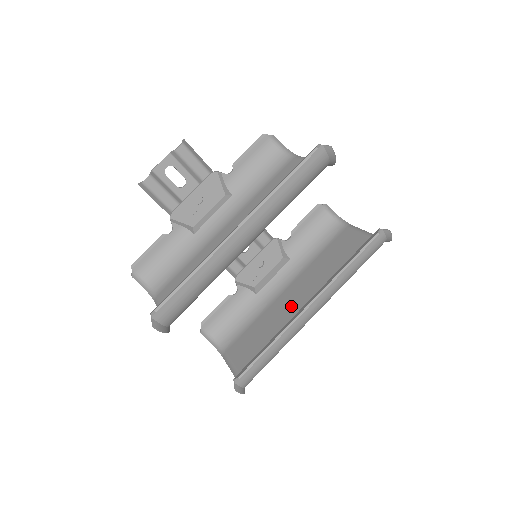
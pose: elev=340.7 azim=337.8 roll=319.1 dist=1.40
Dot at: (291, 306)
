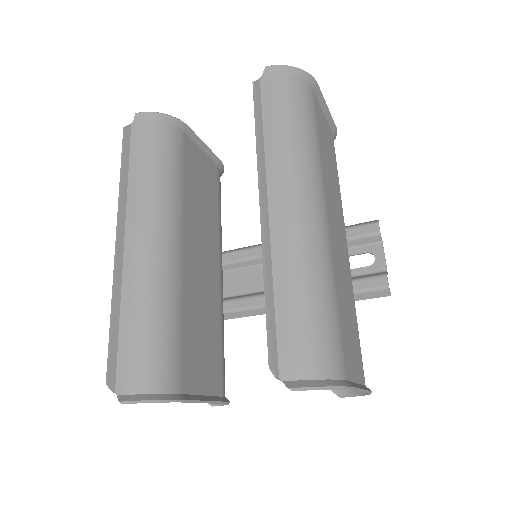
Dot at: occluded
